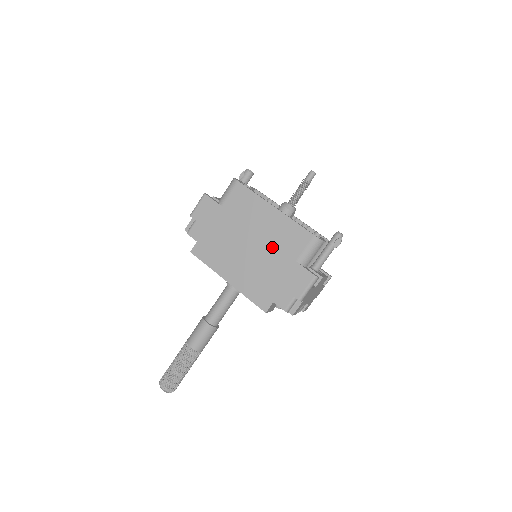
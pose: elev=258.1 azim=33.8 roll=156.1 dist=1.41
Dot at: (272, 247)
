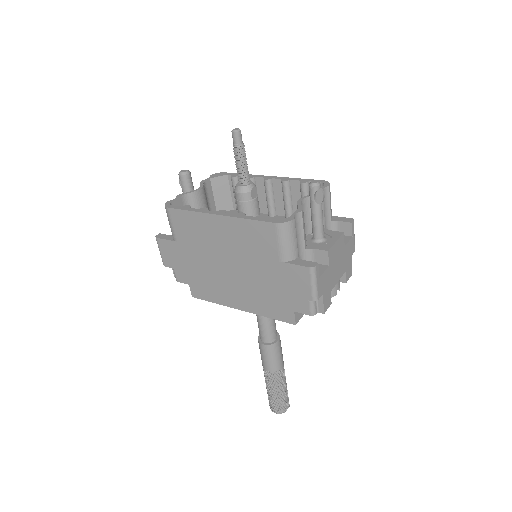
Dot at: (247, 259)
